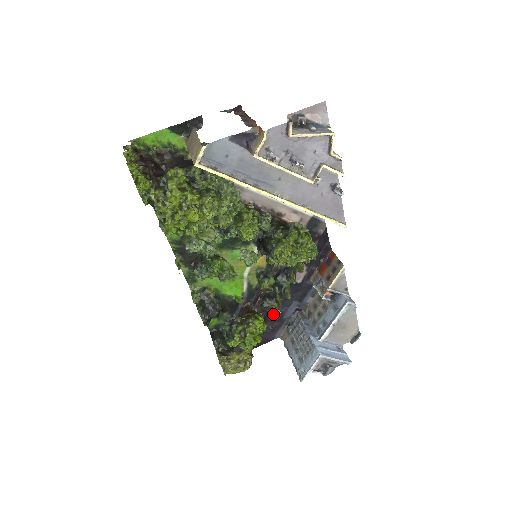
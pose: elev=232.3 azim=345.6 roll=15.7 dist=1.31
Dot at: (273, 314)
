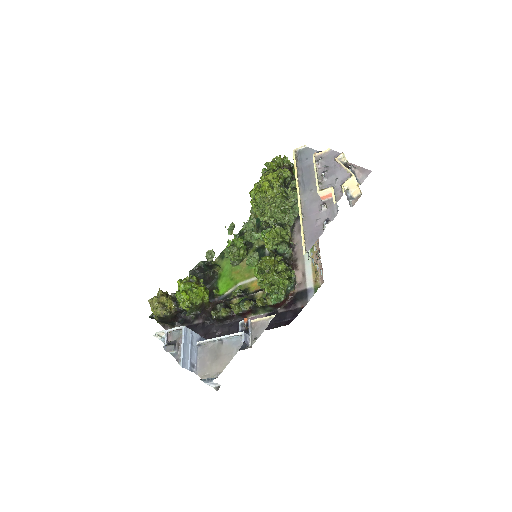
Dot at: (212, 312)
